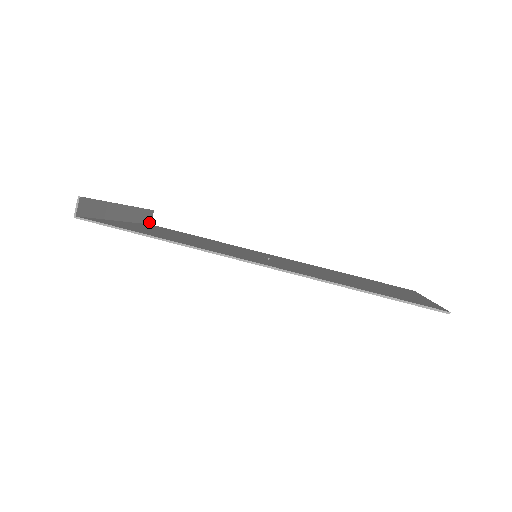
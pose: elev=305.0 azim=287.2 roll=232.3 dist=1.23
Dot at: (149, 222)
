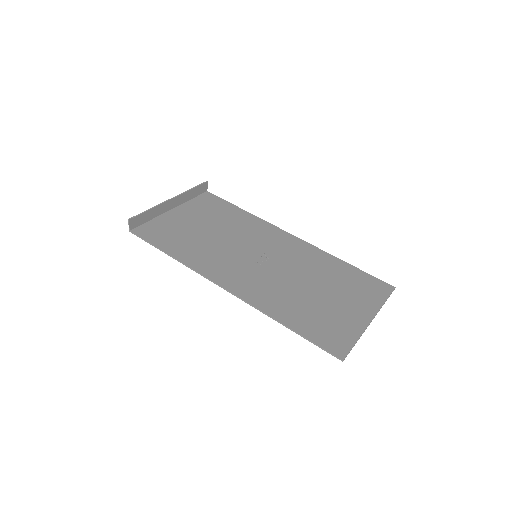
Dot at: (205, 191)
